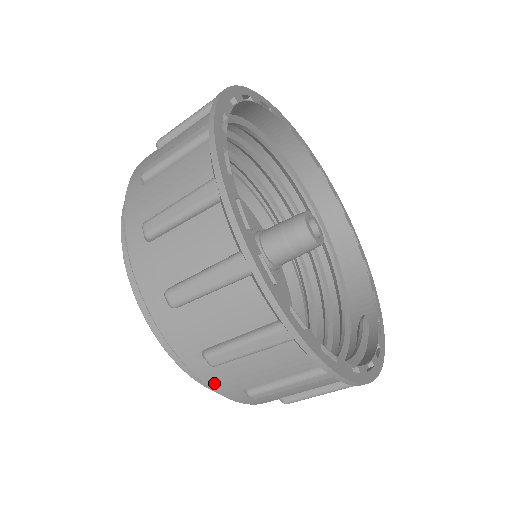
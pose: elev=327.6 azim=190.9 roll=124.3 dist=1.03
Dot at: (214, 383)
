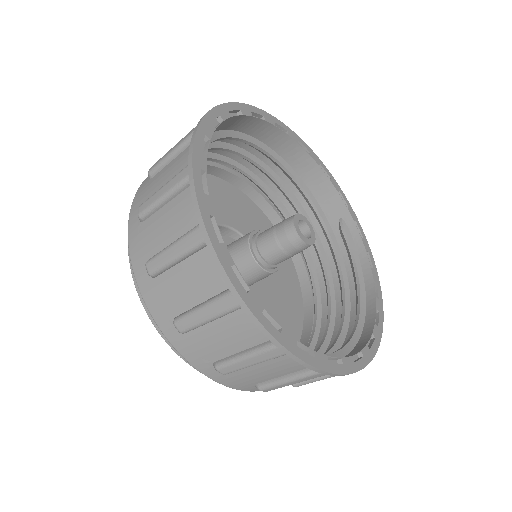
Dot at: occluded
